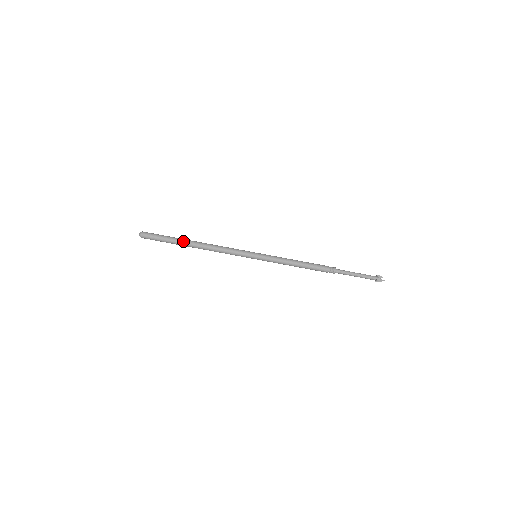
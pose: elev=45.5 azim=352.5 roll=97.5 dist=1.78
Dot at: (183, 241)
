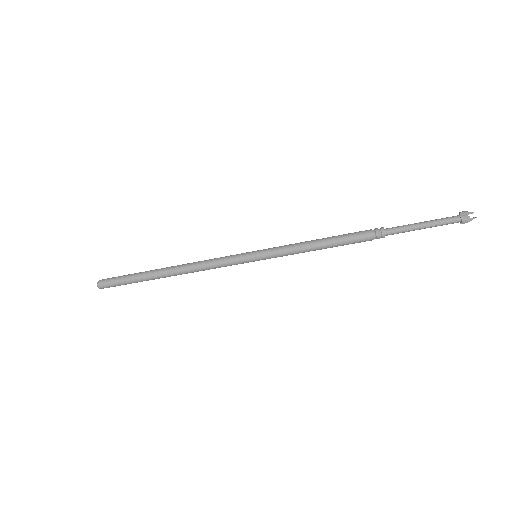
Dot at: (151, 275)
